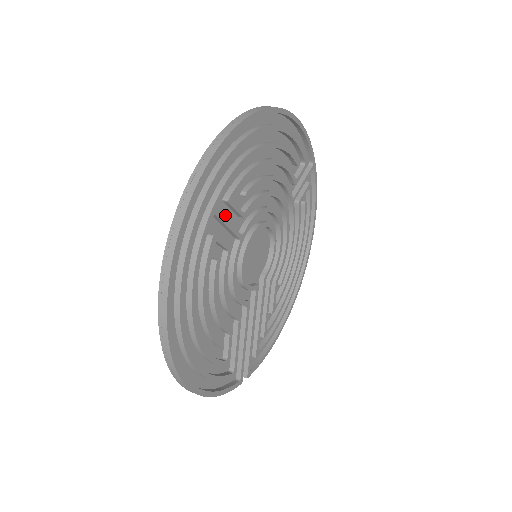
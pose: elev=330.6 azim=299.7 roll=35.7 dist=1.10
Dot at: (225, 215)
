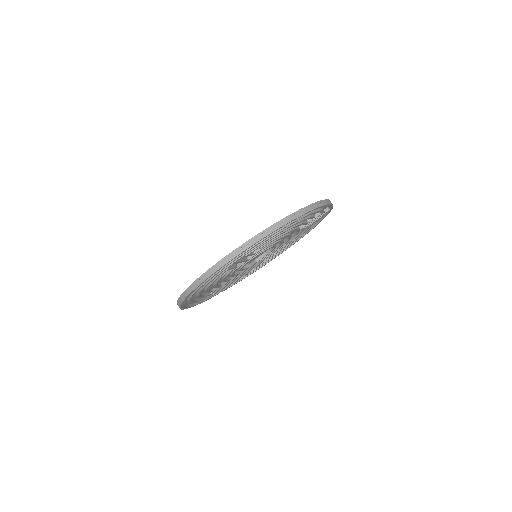
Dot at: occluded
